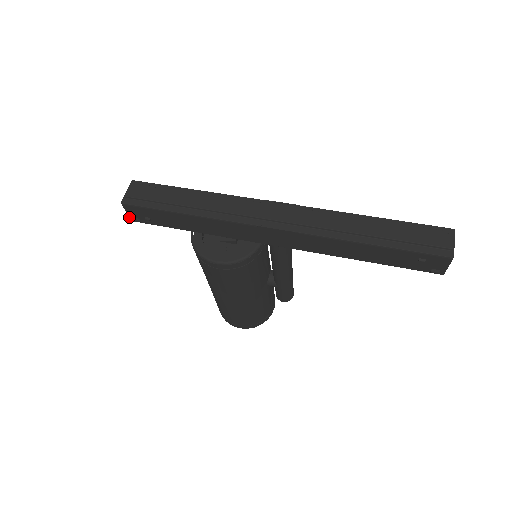
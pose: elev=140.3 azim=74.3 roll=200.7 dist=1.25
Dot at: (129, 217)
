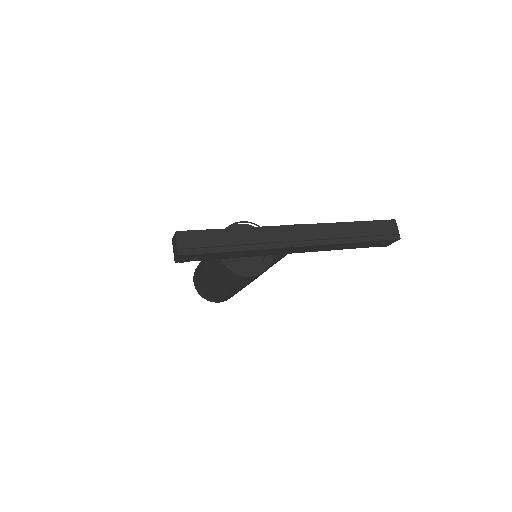
Dot at: (176, 261)
